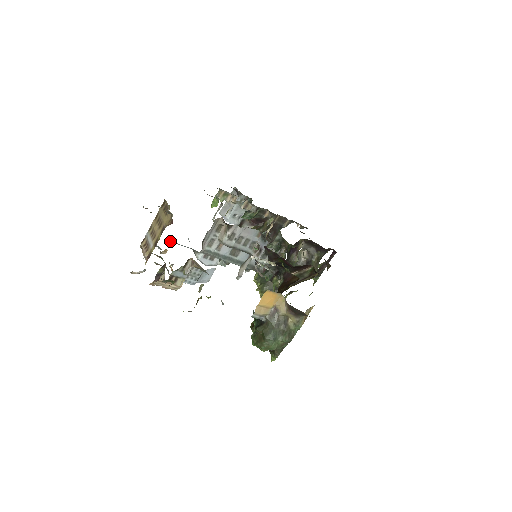
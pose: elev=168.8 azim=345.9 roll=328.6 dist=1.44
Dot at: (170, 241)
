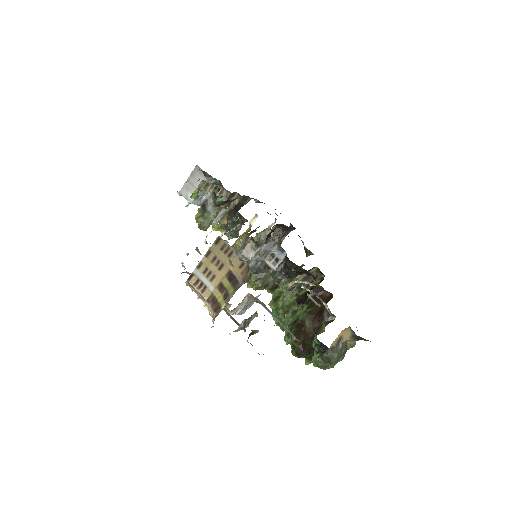
Dot at: occluded
